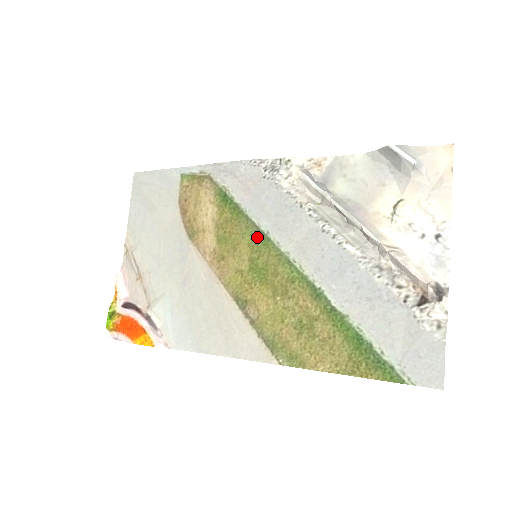
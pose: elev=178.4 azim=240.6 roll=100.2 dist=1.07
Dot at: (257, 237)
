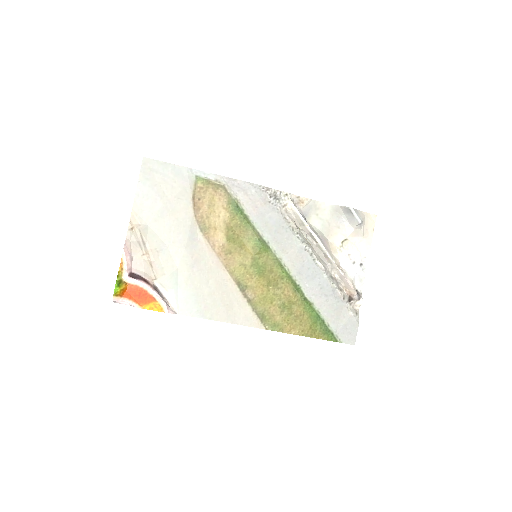
Dot at: (260, 244)
